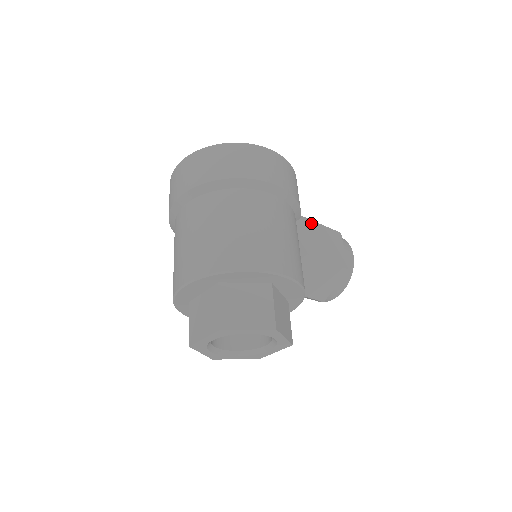
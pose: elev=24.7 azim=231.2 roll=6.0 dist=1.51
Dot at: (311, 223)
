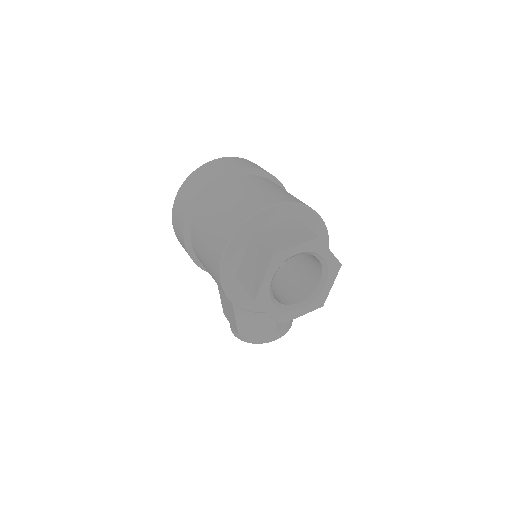
Dot at: occluded
